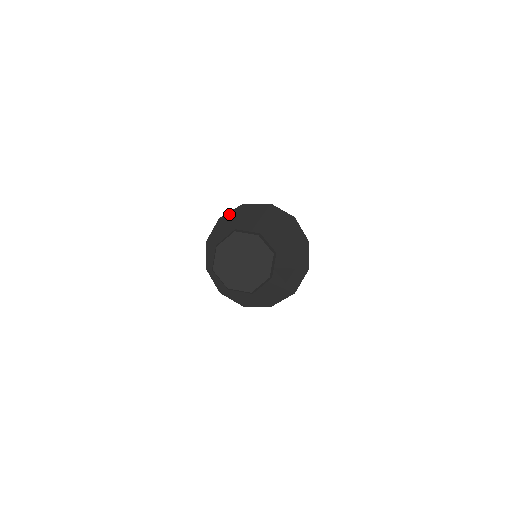
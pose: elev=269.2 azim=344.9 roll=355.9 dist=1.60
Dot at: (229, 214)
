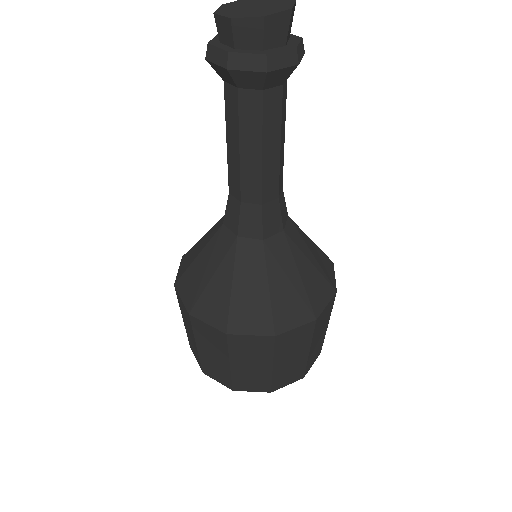
Dot at: occluded
